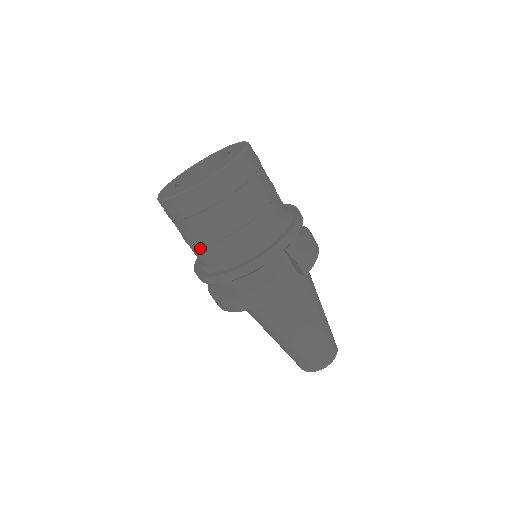
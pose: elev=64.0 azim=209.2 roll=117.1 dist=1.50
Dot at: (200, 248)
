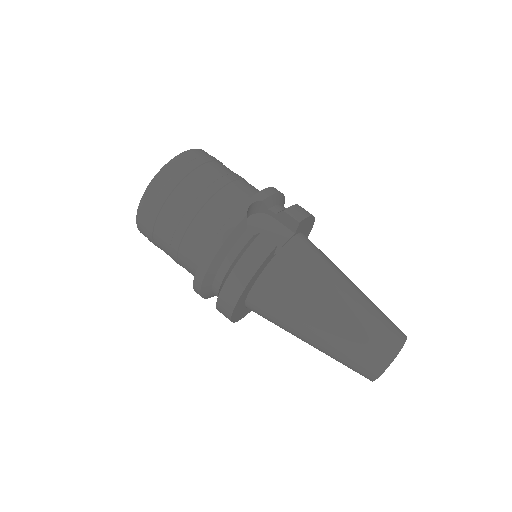
Dot at: (183, 242)
